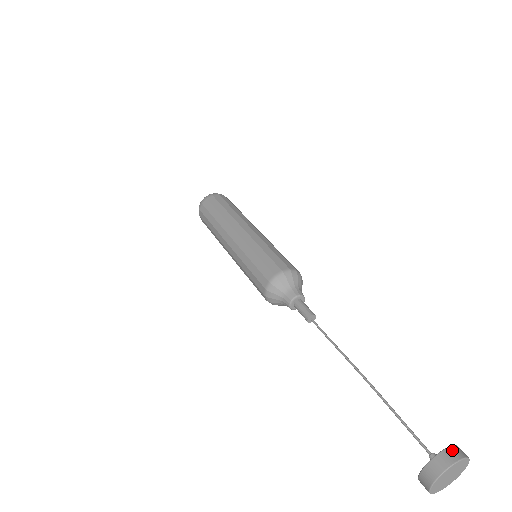
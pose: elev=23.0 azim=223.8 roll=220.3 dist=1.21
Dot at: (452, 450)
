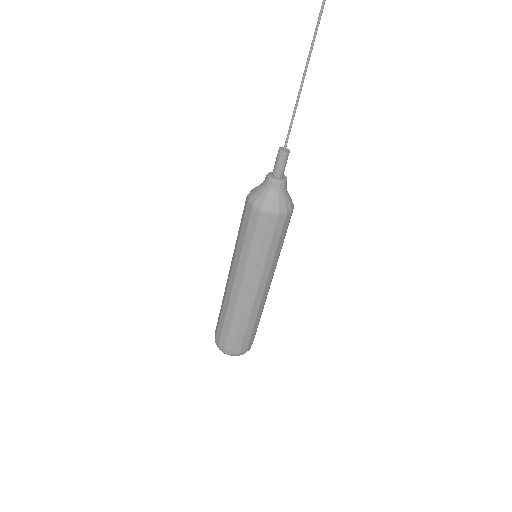
Dot at: out of frame
